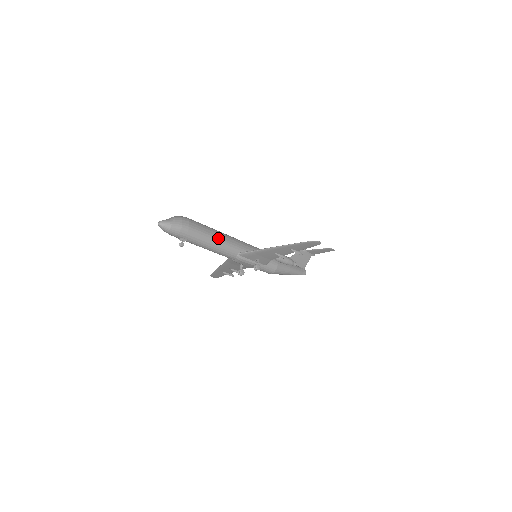
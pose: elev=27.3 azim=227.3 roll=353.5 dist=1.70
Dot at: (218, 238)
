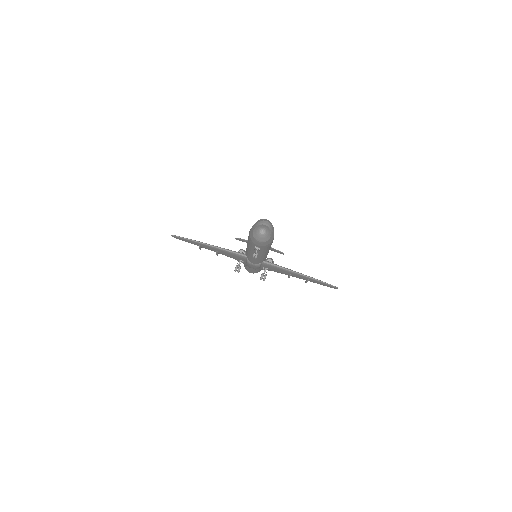
Dot at: occluded
